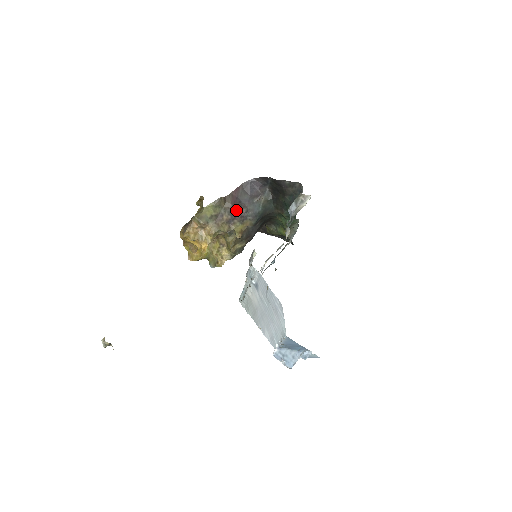
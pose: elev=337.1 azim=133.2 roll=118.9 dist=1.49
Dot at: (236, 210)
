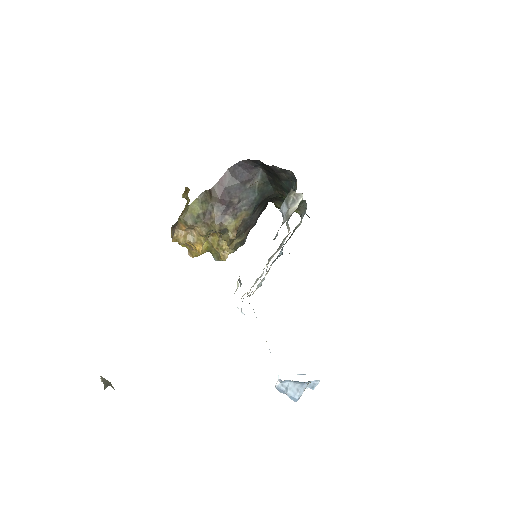
Dot at: (226, 203)
